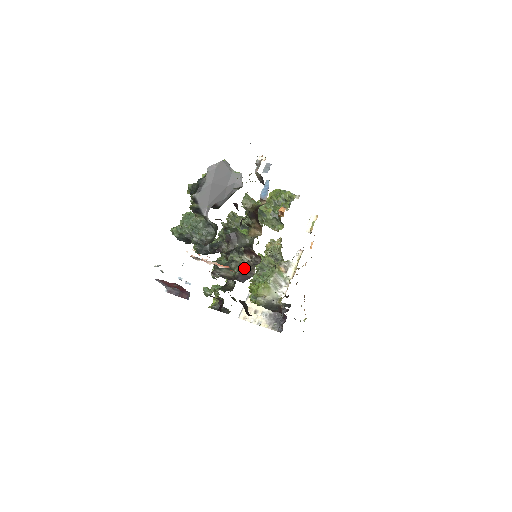
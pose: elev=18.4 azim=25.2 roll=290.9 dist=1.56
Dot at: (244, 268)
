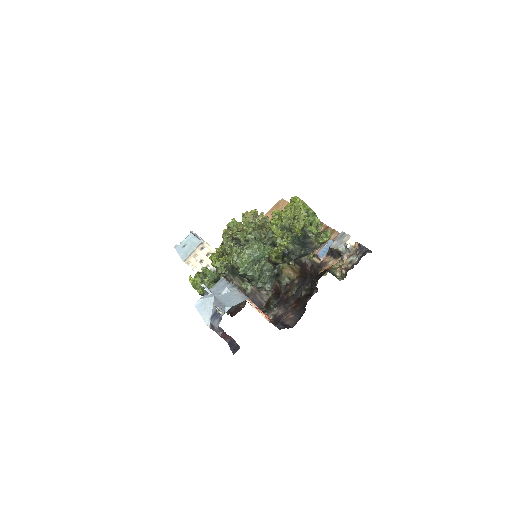
Dot at: (257, 289)
